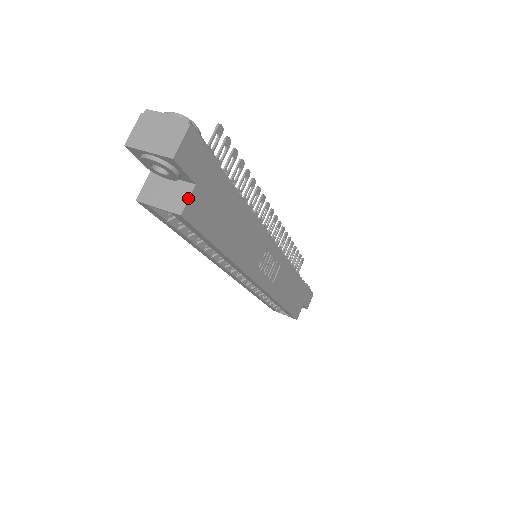
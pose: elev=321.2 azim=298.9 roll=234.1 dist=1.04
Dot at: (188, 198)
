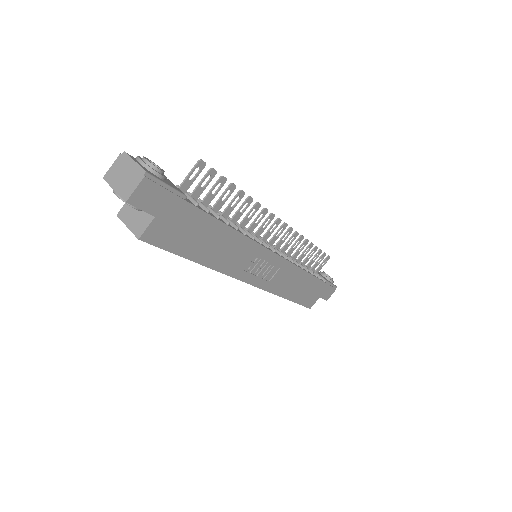
Dot at: (147, 227)
